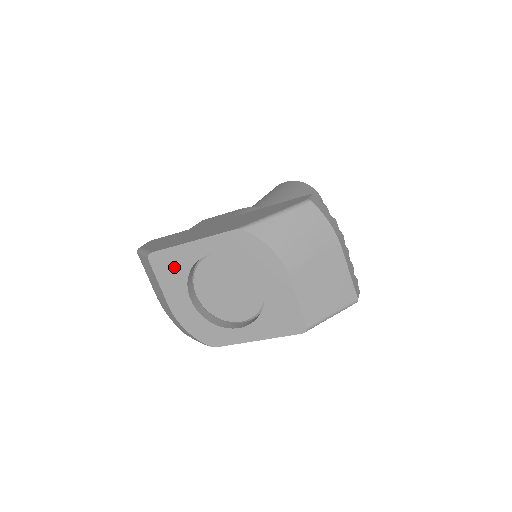
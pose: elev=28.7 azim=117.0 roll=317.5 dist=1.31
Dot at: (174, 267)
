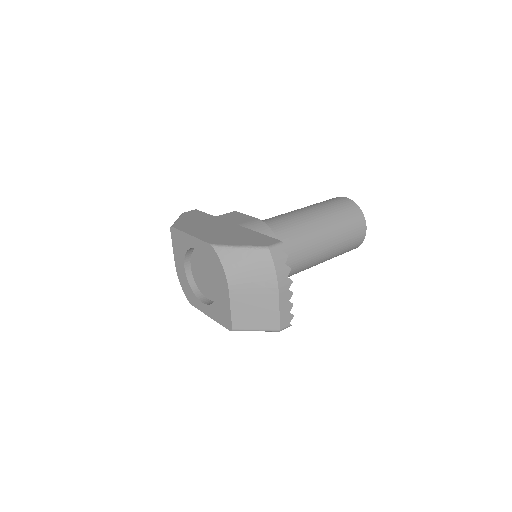
Dot at: (180, 243)
